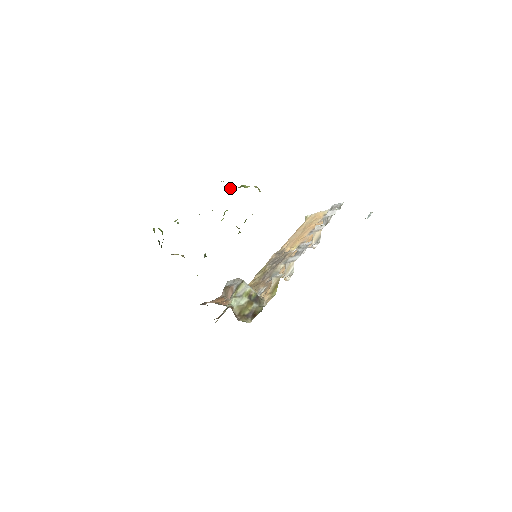
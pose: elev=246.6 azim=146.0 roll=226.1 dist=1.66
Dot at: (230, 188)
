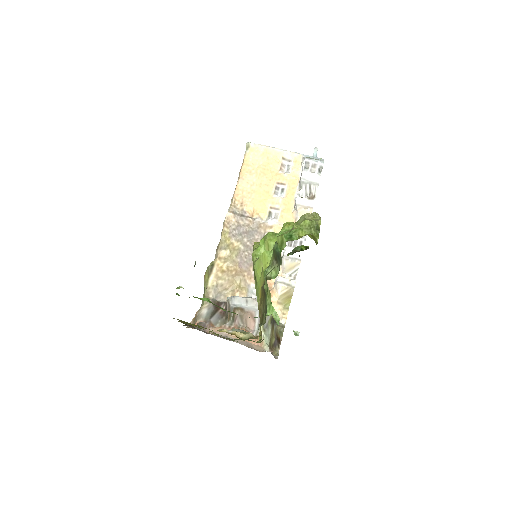
Dot at: (315, 241)
